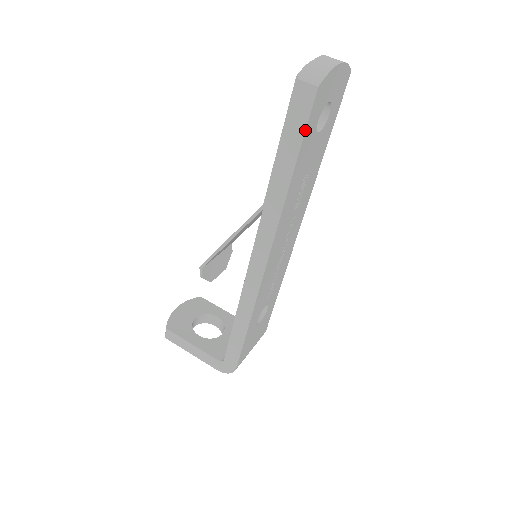
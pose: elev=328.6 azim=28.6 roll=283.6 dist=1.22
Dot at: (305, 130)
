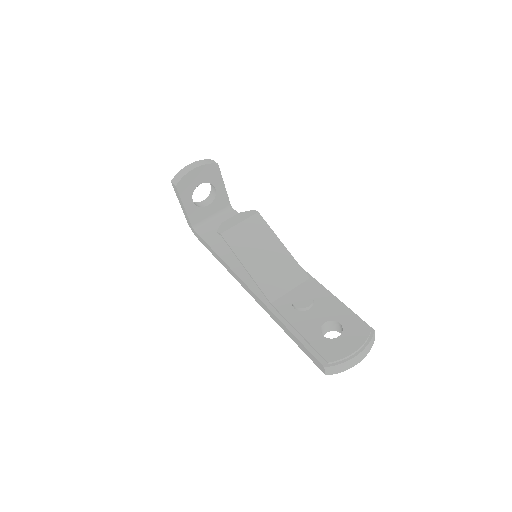
Dot at: (308, 356)
